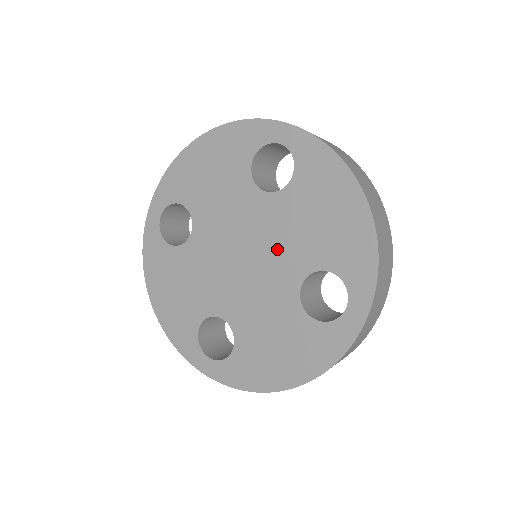
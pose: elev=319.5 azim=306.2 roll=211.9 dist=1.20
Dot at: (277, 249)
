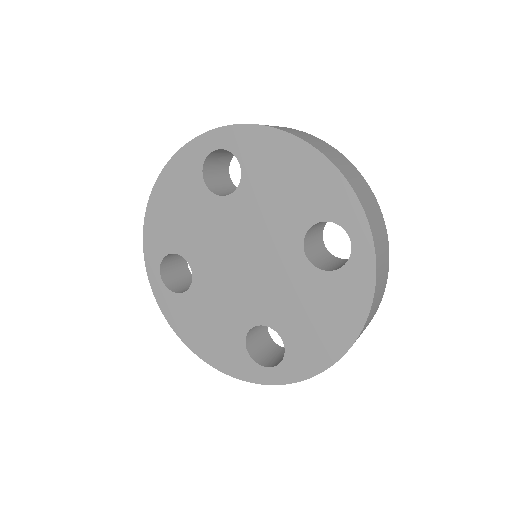
Dot at: (266, 235)
